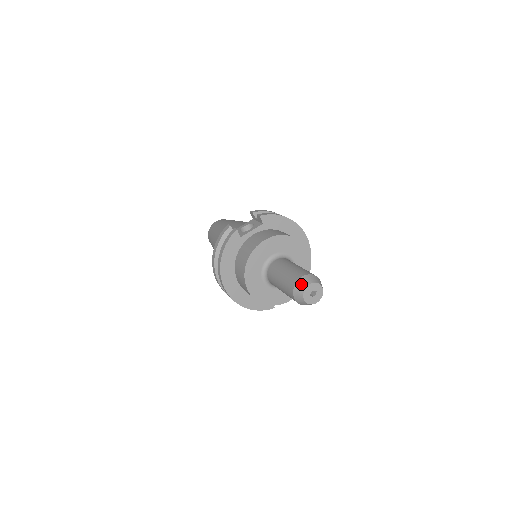
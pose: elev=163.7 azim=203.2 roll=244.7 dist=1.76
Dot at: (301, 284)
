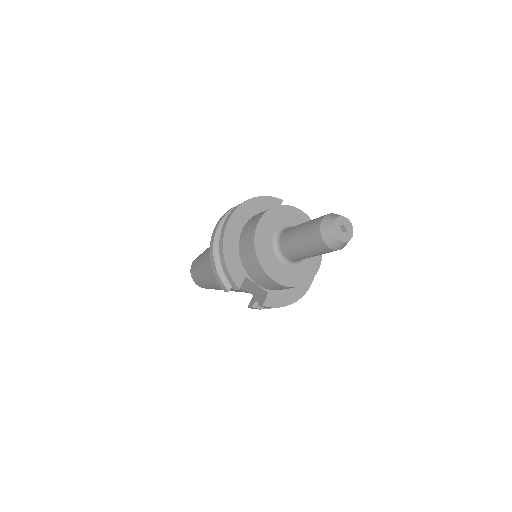
Dot at: (340, 215)
